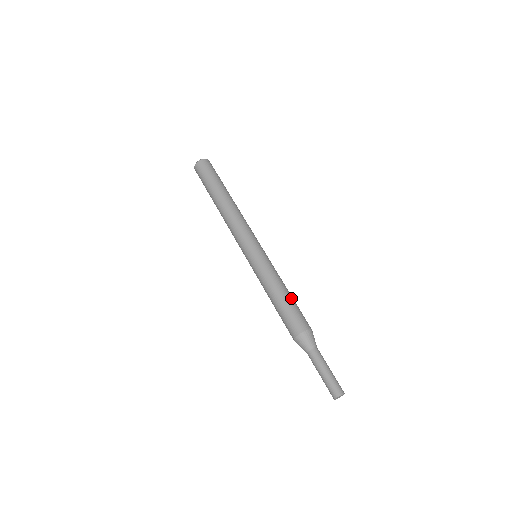
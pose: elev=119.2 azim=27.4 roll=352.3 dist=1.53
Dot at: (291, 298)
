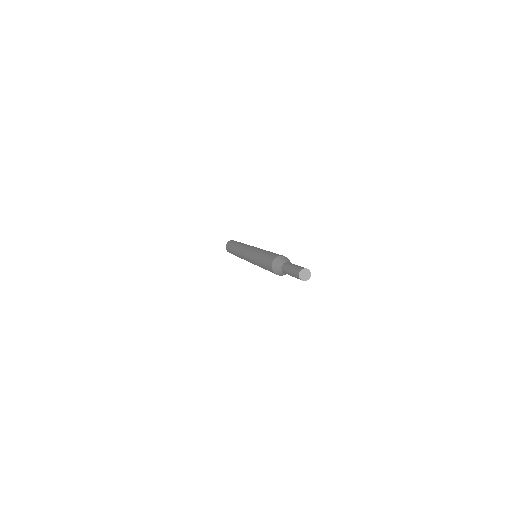
Dot at: occluded
